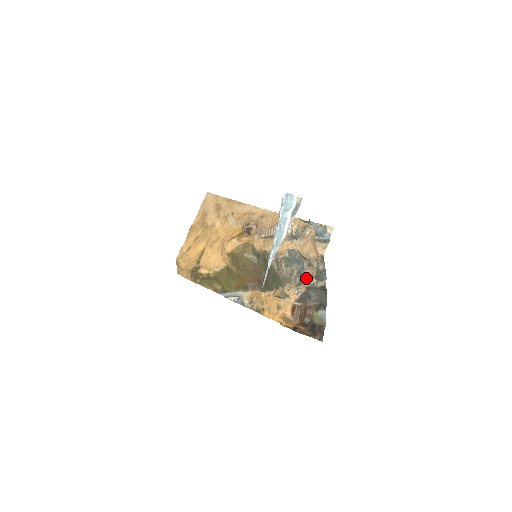
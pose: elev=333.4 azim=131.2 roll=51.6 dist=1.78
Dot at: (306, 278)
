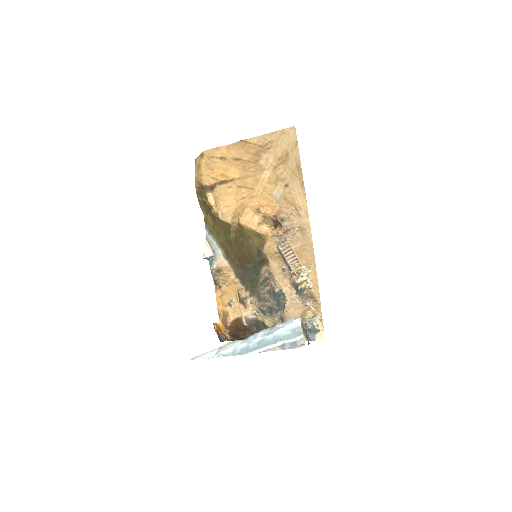
Dot at: (271, 317)
